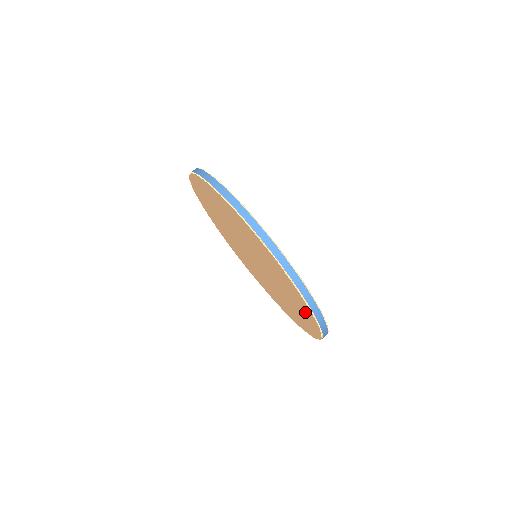
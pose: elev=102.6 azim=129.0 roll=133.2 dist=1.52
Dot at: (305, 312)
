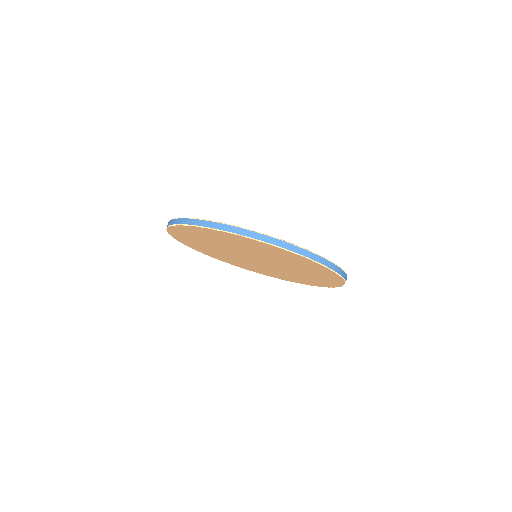
Dot at: (324, 273)
